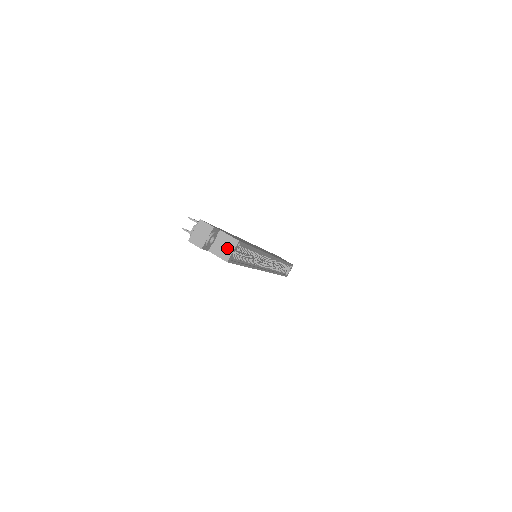
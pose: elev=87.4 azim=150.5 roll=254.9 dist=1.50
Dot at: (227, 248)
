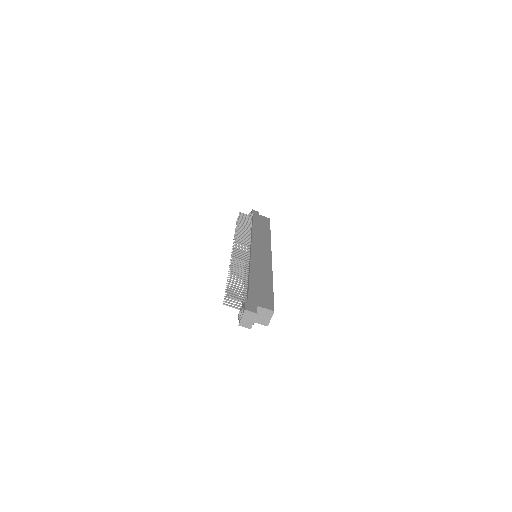
Dot at: (266, 317)
